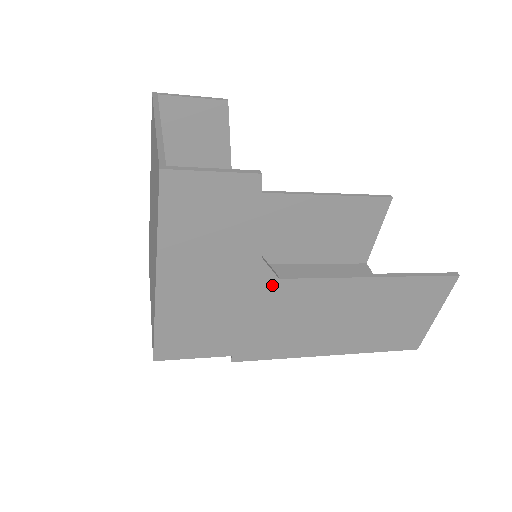
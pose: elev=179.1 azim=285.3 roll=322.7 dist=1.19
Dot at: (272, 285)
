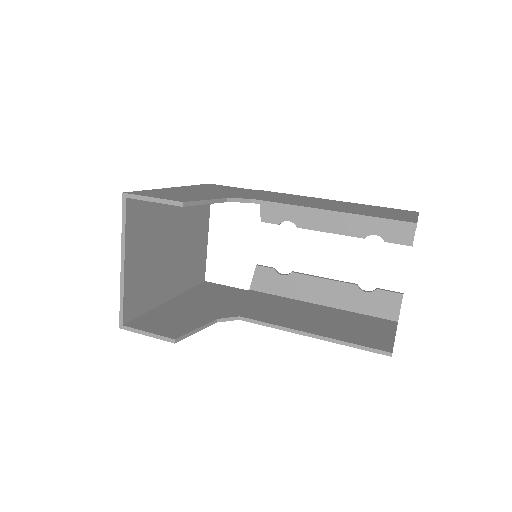
Dot at: occluded
